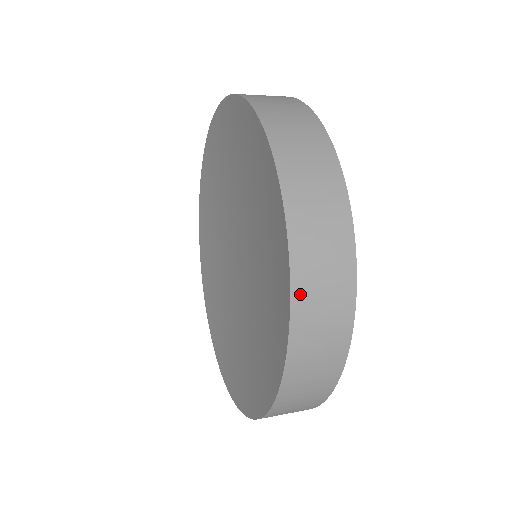
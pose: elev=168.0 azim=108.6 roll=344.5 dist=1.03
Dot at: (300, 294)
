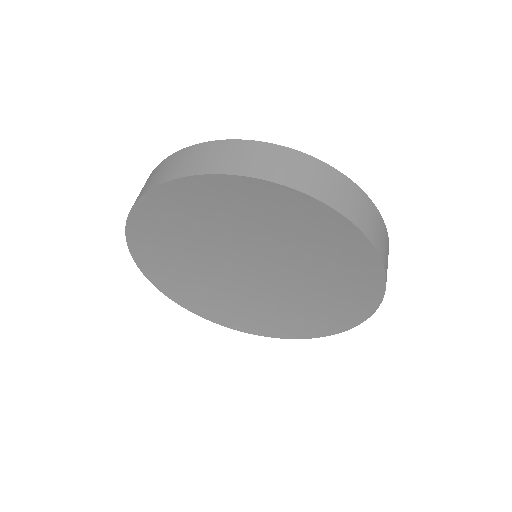
Dot at: occluded
